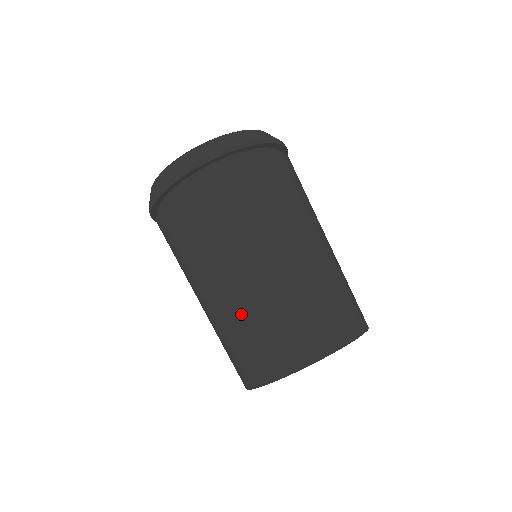
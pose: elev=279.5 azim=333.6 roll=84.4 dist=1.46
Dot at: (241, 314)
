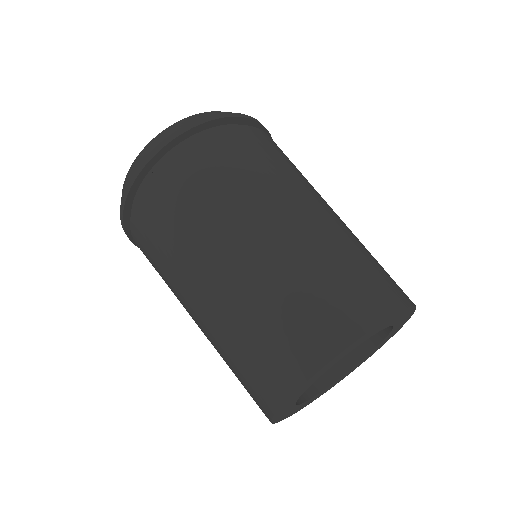
Dot at: (217, 351)
